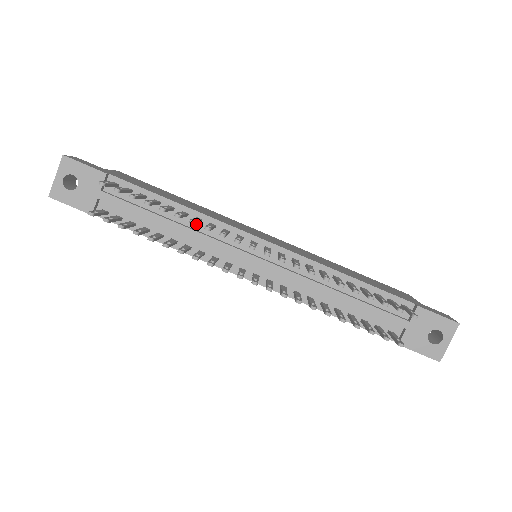
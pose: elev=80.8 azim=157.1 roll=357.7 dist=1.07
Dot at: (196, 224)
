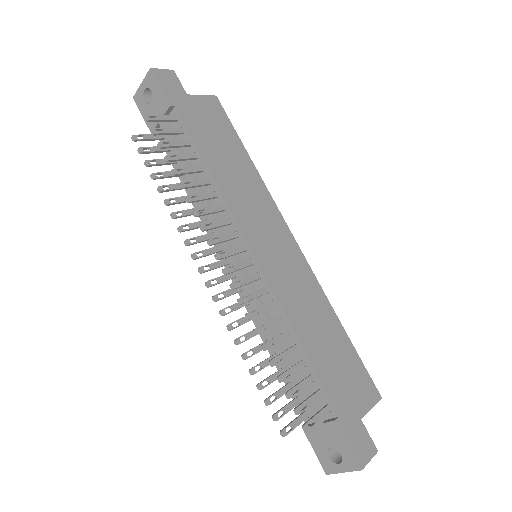
Dot at: occluded
